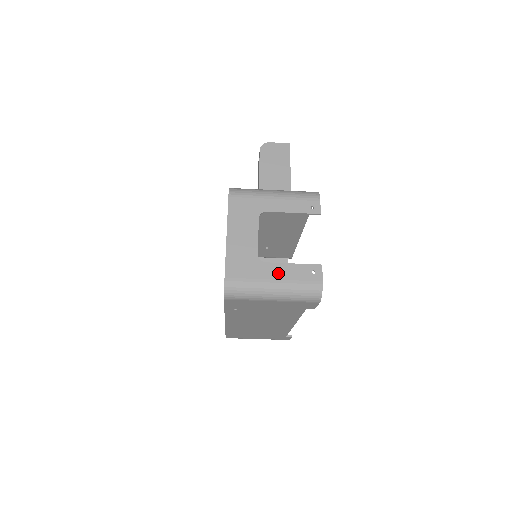
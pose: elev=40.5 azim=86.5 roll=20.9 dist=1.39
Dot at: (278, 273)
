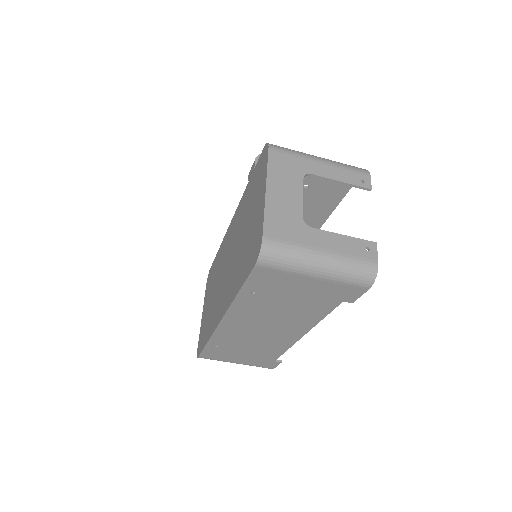
Dot at: (327, 242)
